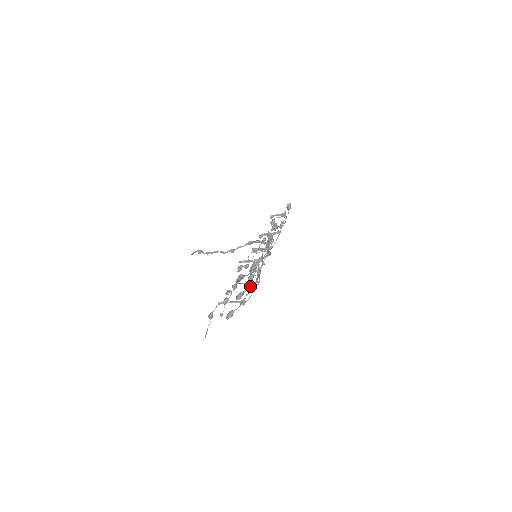
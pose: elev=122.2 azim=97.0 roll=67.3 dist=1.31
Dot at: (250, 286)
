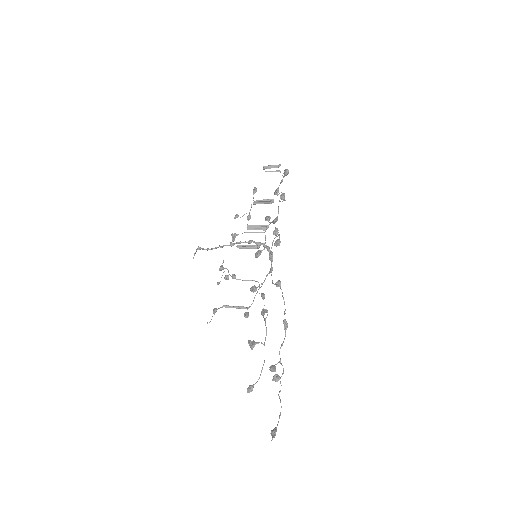
Dot at: occluded
